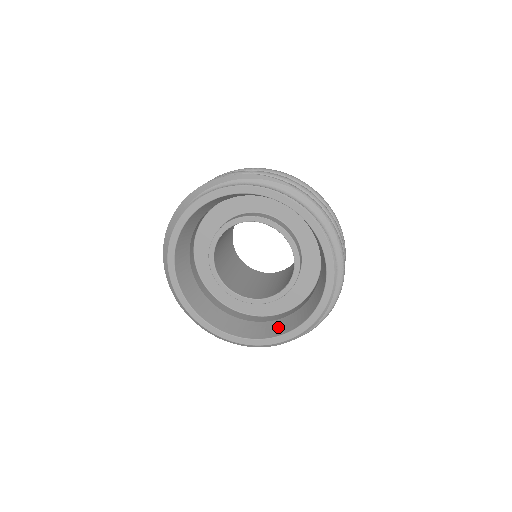
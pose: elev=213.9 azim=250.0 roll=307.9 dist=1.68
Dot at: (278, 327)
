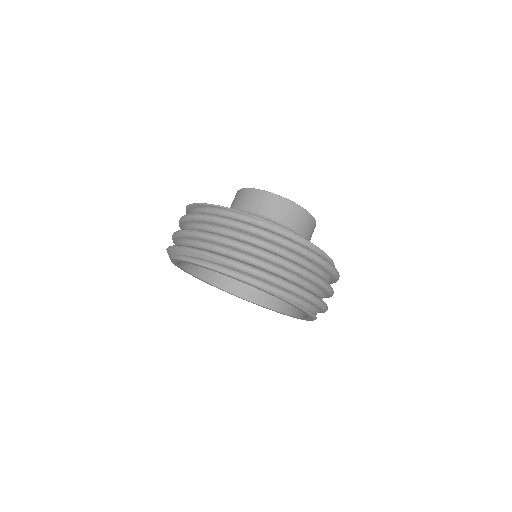
Dot at: occluded
